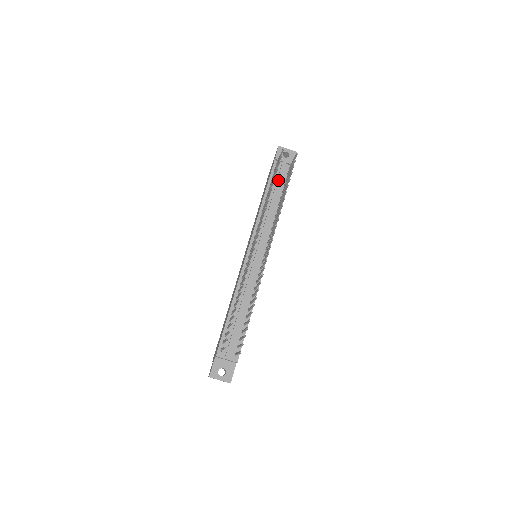
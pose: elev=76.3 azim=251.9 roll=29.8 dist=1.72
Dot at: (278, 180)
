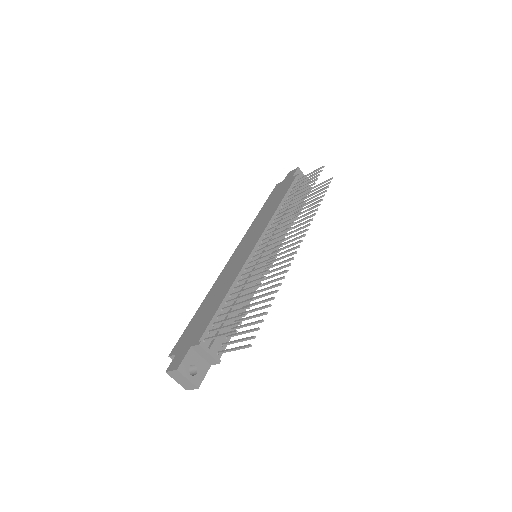
Dot at: occluded
